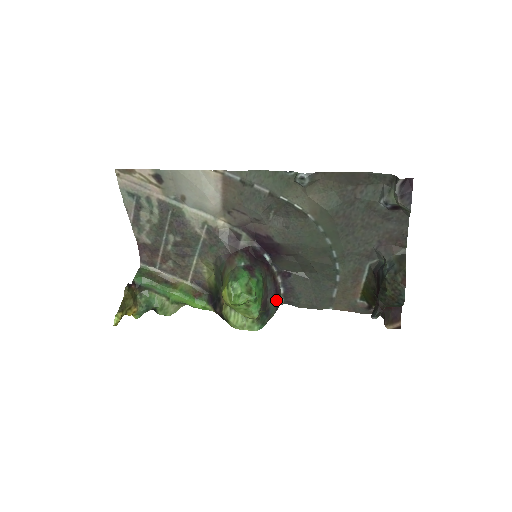
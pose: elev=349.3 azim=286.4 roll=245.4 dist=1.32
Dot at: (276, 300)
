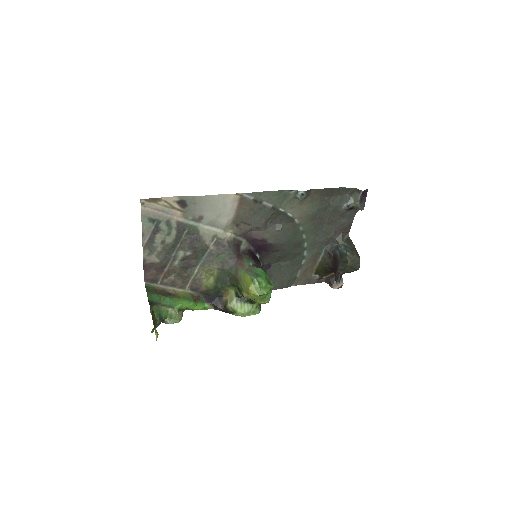
Dot at: occluded
